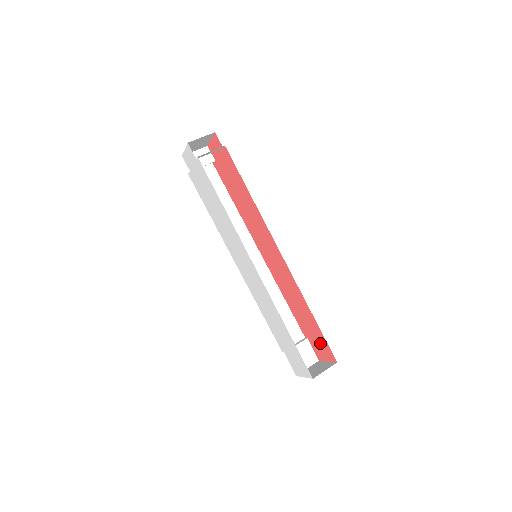
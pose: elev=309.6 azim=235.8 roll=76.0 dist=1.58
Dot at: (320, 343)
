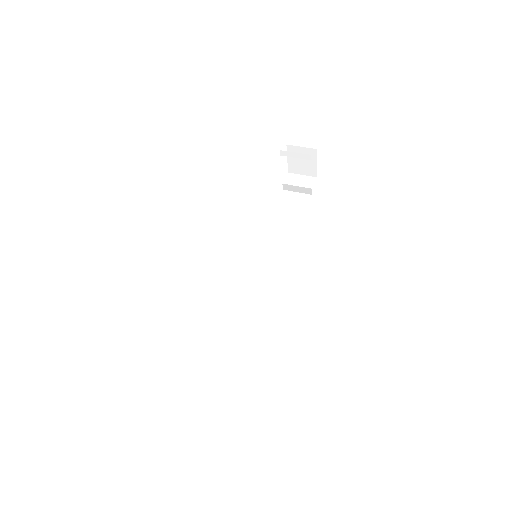
Dot at: occluded
